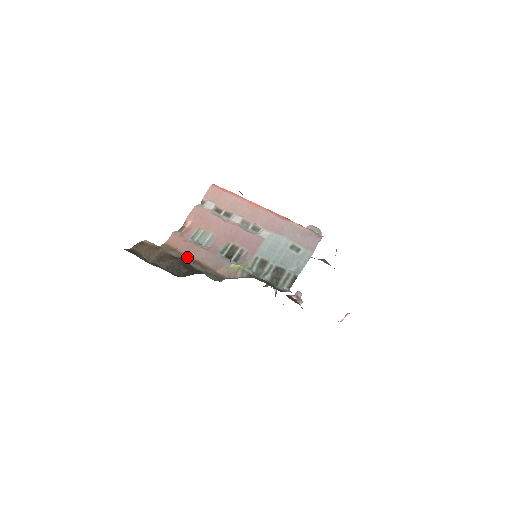
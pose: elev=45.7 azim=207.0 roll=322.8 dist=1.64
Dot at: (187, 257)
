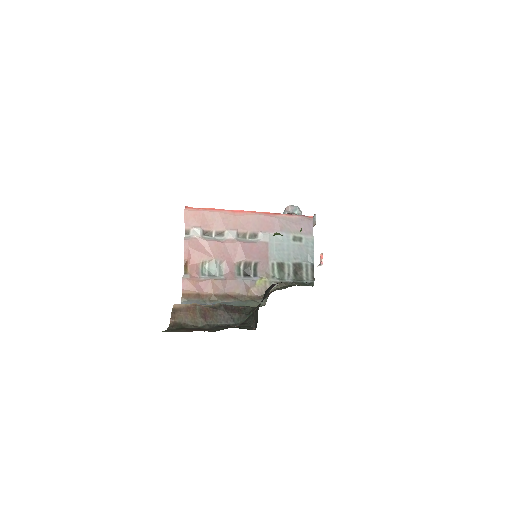
Dot at: (214, 296)
